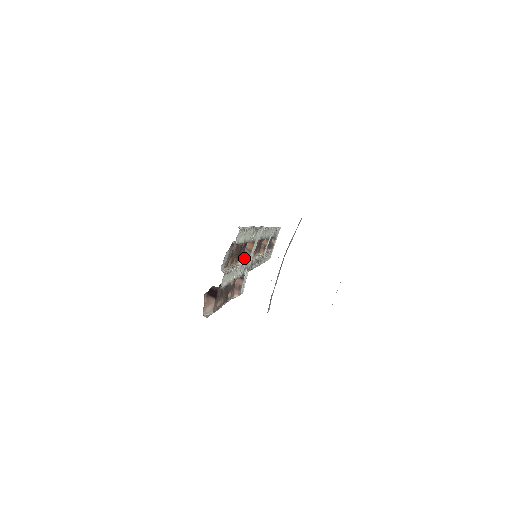
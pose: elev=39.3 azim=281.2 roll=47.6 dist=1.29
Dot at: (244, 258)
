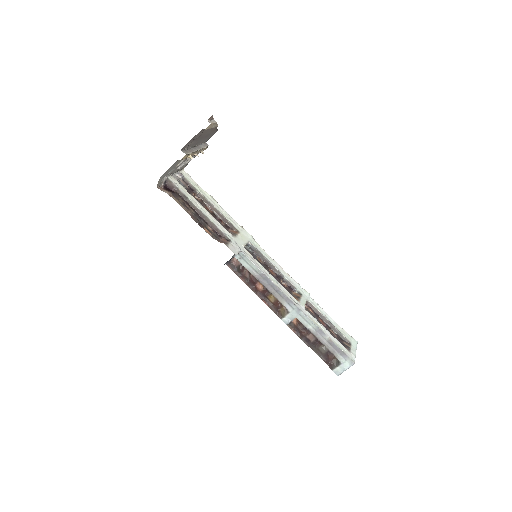
Dot at: occluded
